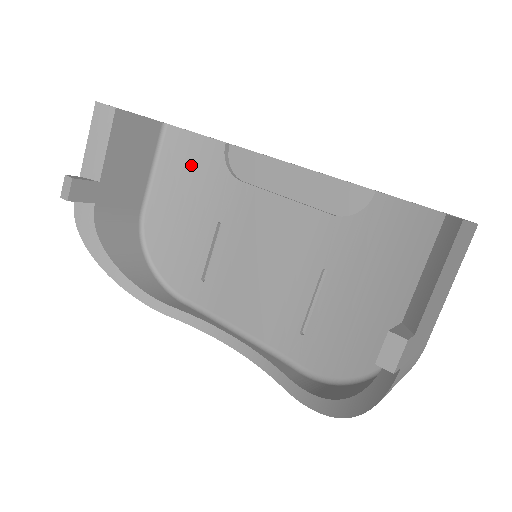
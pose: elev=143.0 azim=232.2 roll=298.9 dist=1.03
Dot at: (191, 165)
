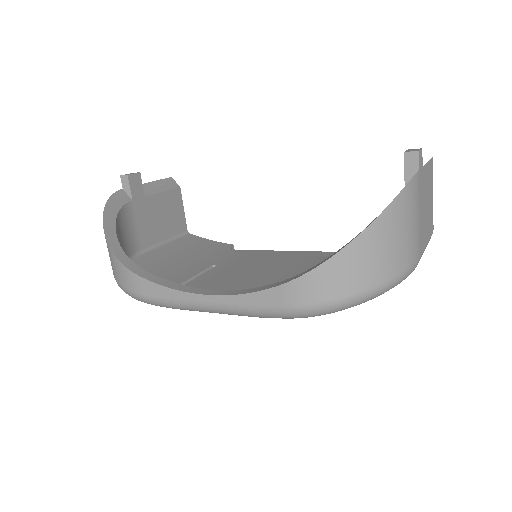
Dot at: (200, 247)
